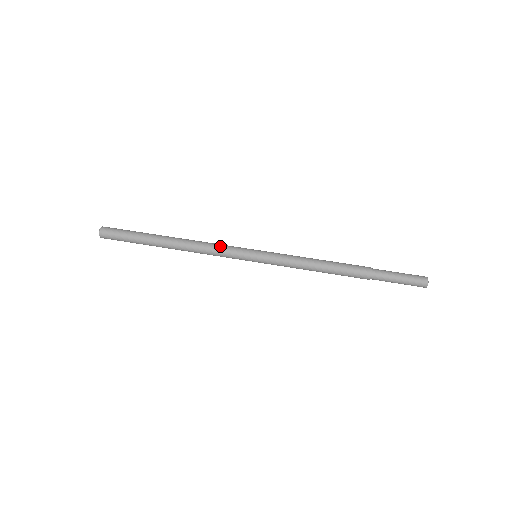
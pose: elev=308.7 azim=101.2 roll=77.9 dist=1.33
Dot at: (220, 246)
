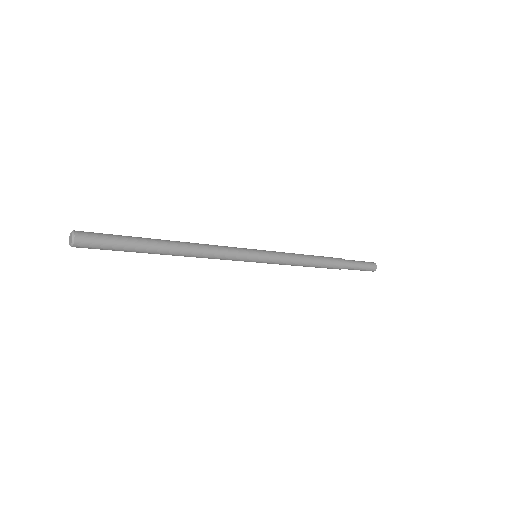
Dot at: (224, 246)
